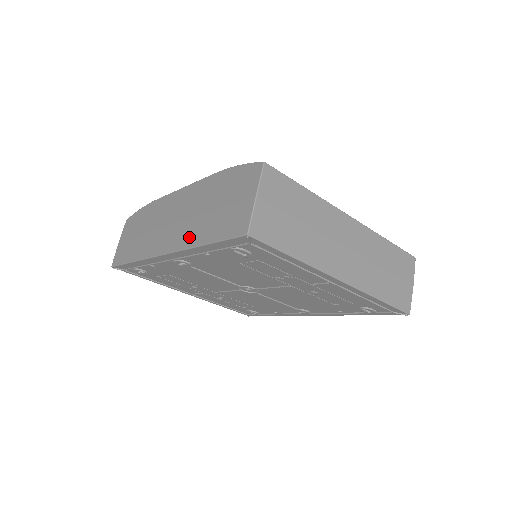
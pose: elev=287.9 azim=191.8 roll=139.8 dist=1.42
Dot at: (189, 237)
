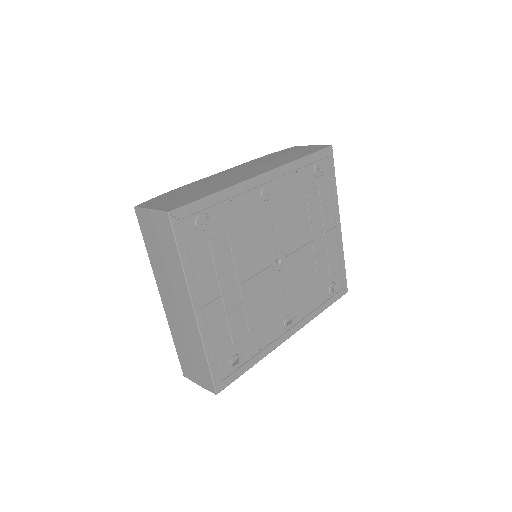
Dot at: (281, 162)
